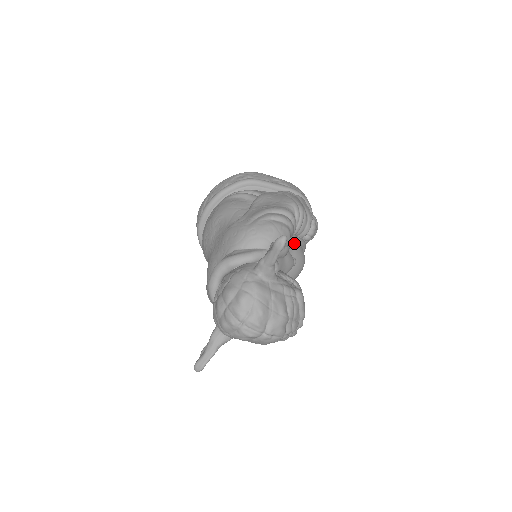
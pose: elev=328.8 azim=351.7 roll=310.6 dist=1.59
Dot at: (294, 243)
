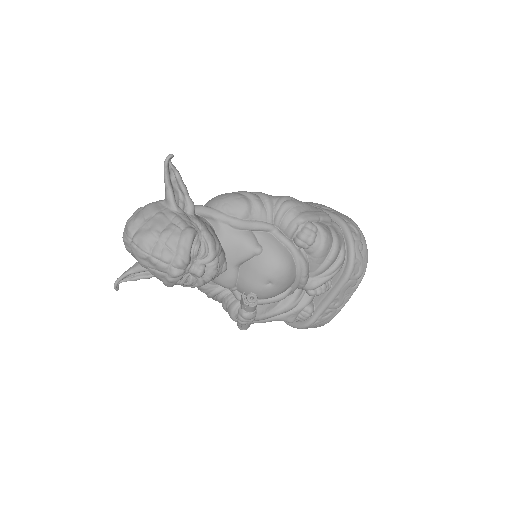
Dot at: (272, 235)
